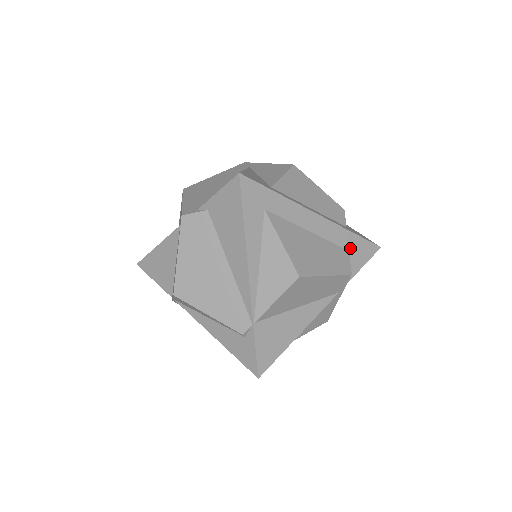
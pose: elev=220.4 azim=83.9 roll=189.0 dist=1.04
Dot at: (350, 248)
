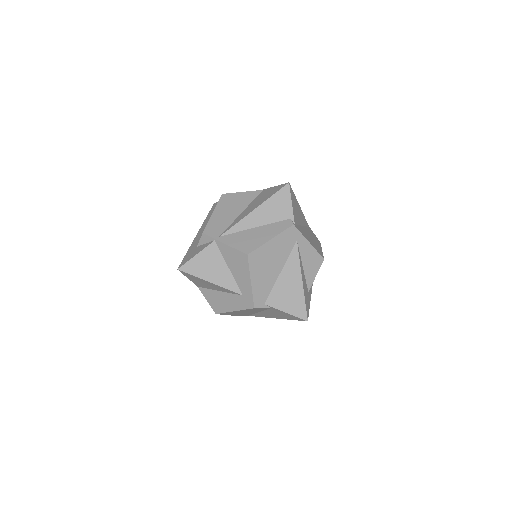
Dot at: occluded
